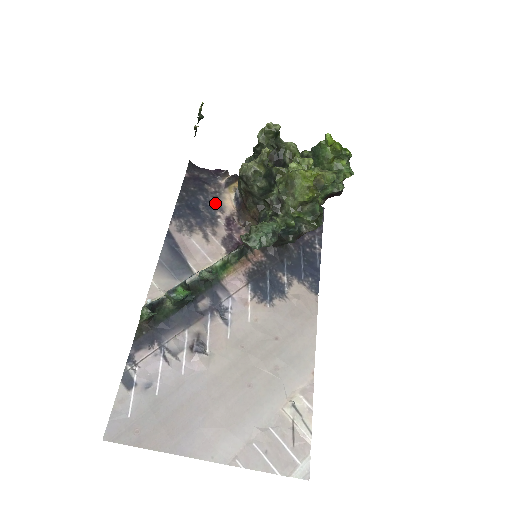
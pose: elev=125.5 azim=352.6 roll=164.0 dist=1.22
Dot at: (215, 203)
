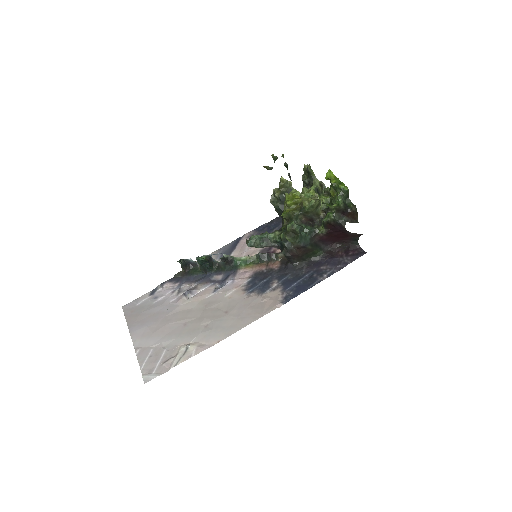
Dot at: occluded
